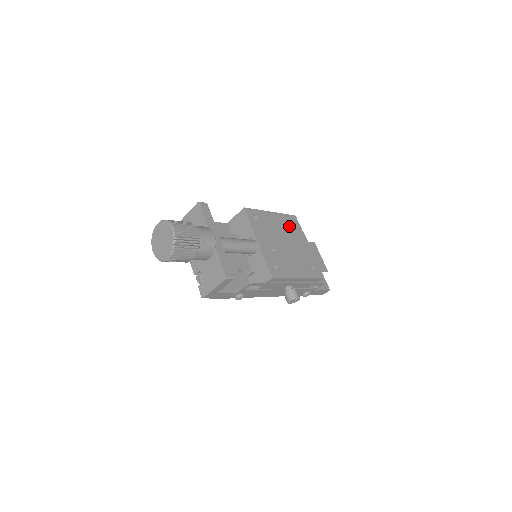
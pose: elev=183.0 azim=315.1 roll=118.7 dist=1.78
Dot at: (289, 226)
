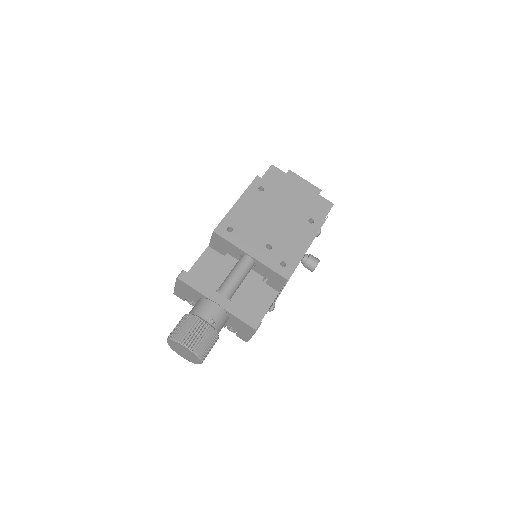
Dot at: (261, 198)
